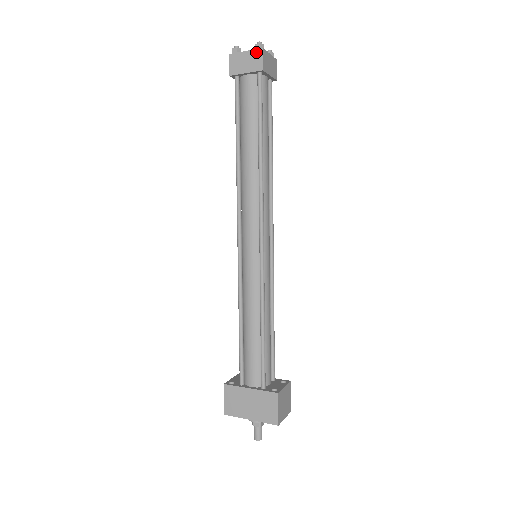
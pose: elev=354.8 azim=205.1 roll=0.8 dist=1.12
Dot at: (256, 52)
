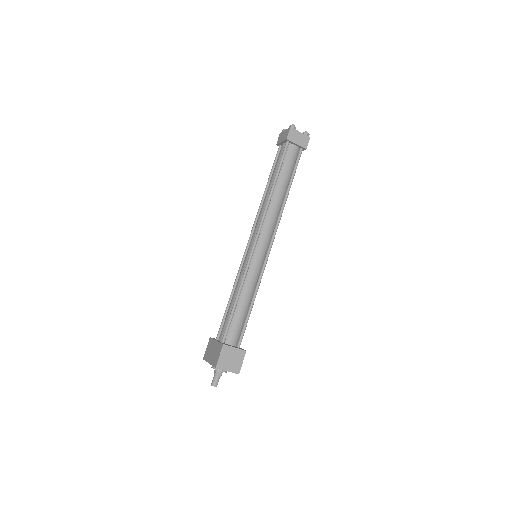
Dot at: (288, 130)
